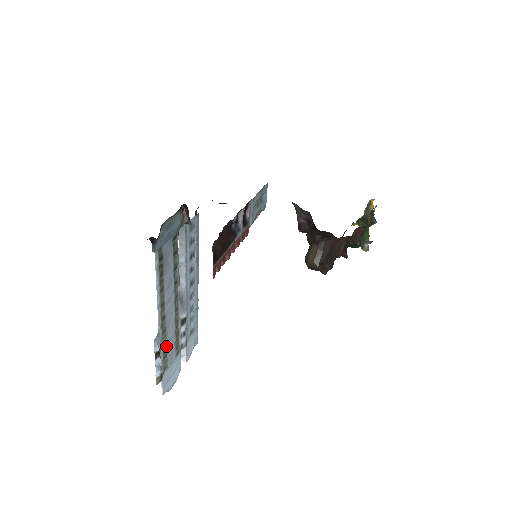
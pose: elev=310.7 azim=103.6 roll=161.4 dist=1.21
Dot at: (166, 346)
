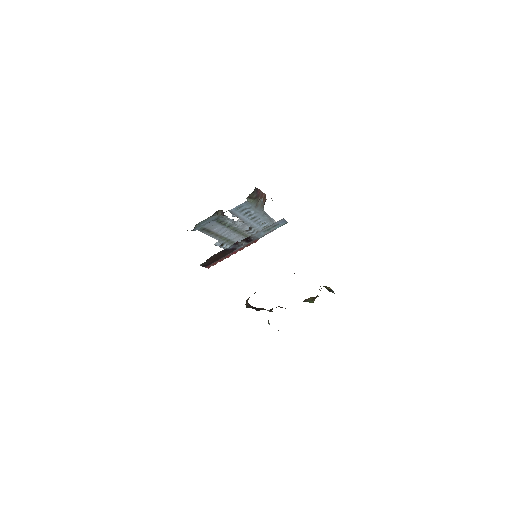
Dot at: (231, 240)
